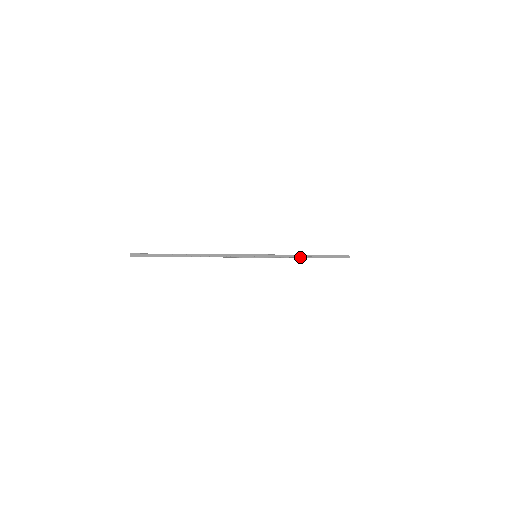
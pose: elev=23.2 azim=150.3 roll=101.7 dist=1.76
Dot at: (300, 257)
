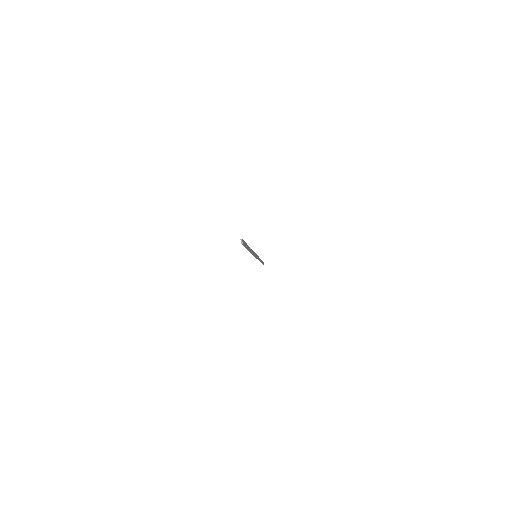
Dot at: (260, 261)
